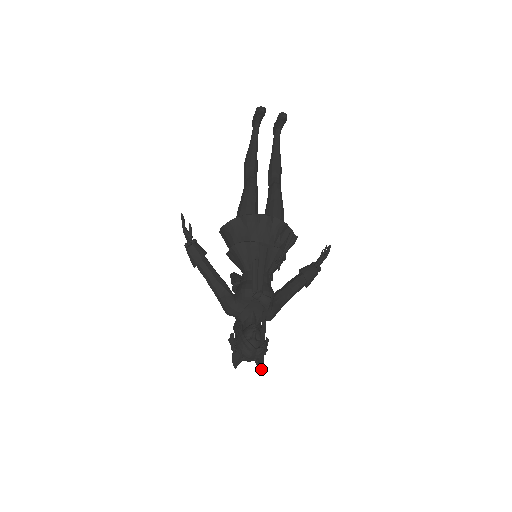
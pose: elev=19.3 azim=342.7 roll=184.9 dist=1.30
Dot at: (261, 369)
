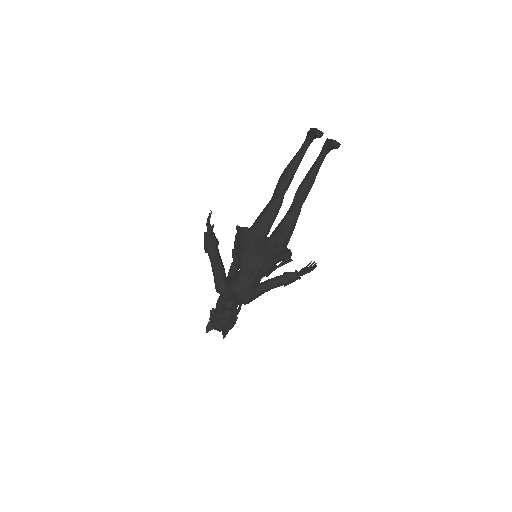
Dot at: (224, 337)
